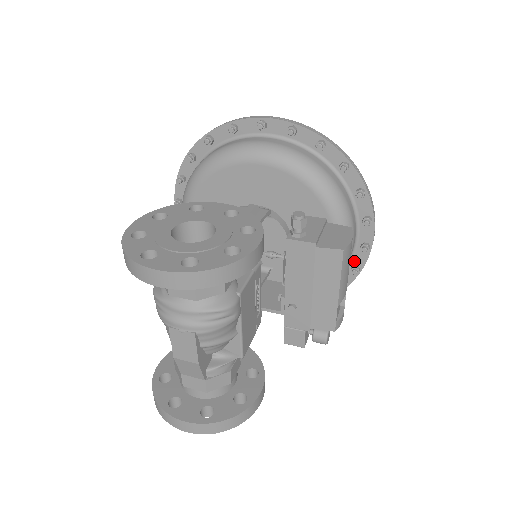
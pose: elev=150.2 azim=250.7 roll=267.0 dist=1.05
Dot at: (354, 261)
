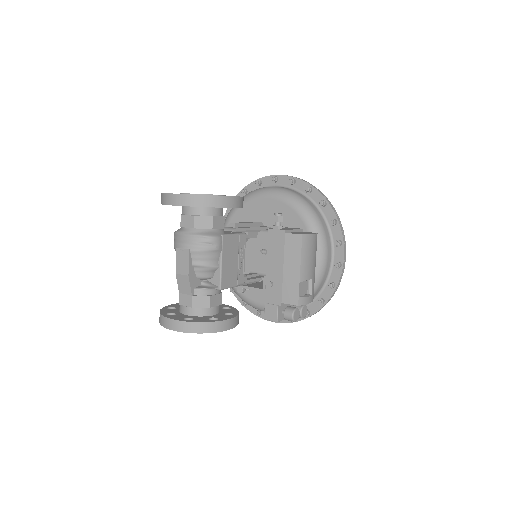
Dot at: (331, 278)
